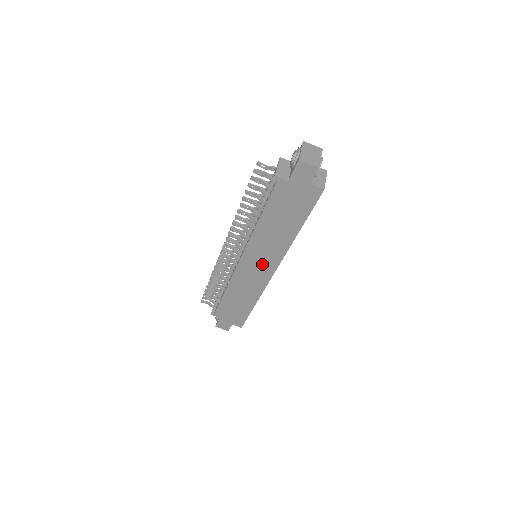
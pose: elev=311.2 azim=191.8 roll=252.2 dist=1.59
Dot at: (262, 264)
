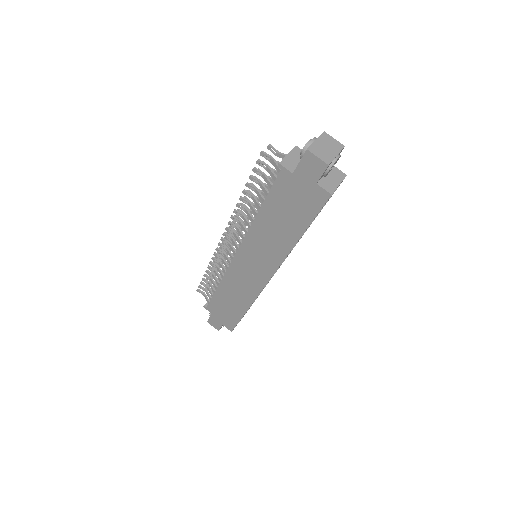
Dot at: (257, 266)
